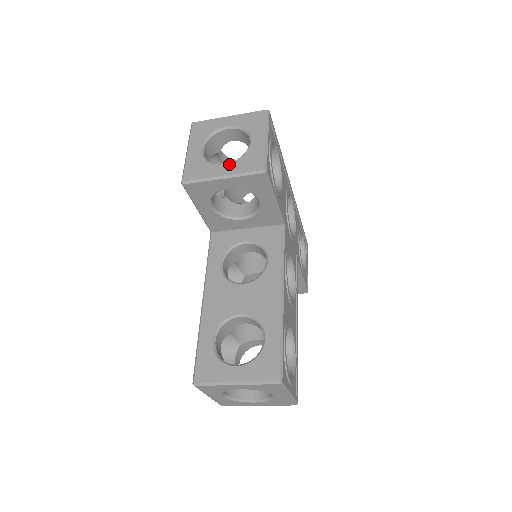
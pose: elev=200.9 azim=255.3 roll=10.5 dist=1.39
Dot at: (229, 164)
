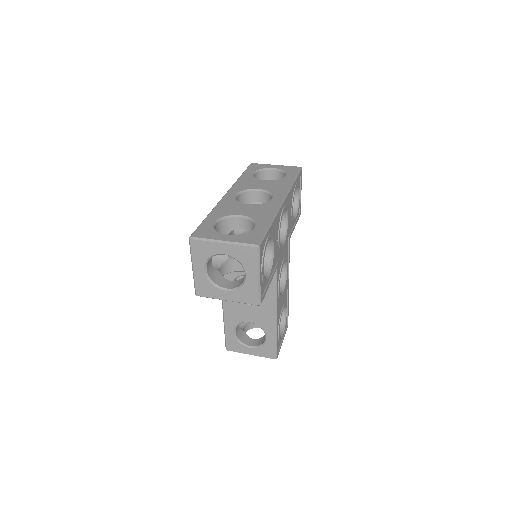
Dot at: (231, 292)
